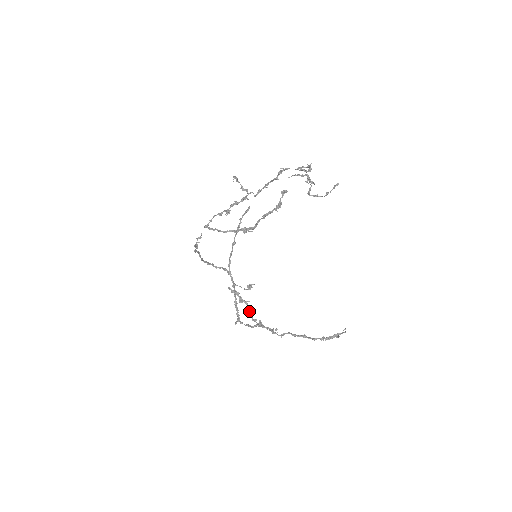
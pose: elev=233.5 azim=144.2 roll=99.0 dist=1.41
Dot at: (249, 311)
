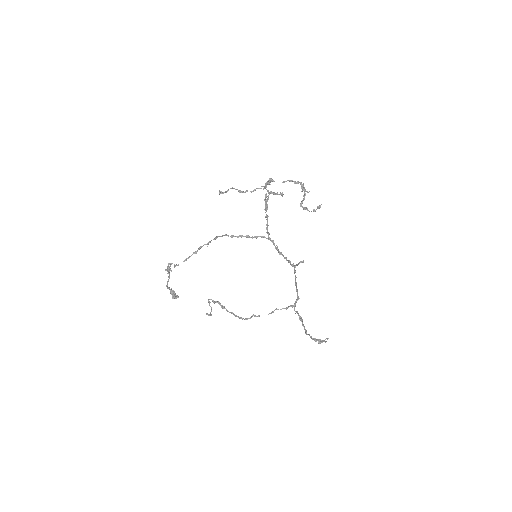
Dot at: (233, 314)
